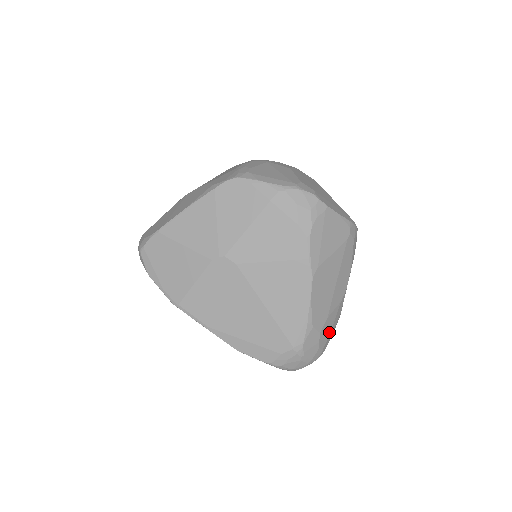
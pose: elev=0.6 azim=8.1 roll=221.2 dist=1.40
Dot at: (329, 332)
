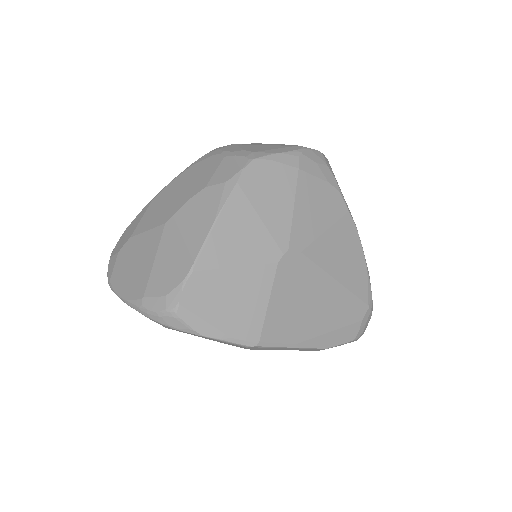
Dot at: occluded
